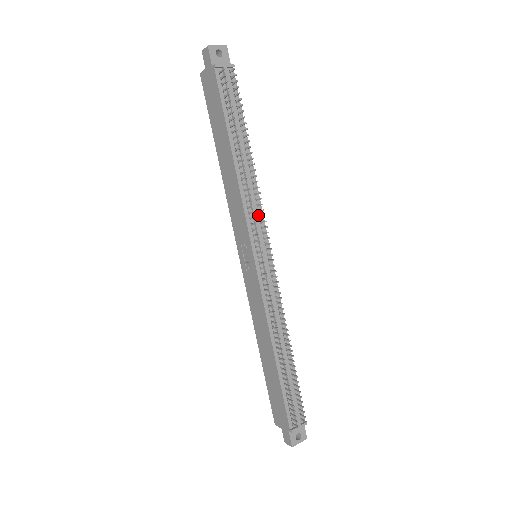
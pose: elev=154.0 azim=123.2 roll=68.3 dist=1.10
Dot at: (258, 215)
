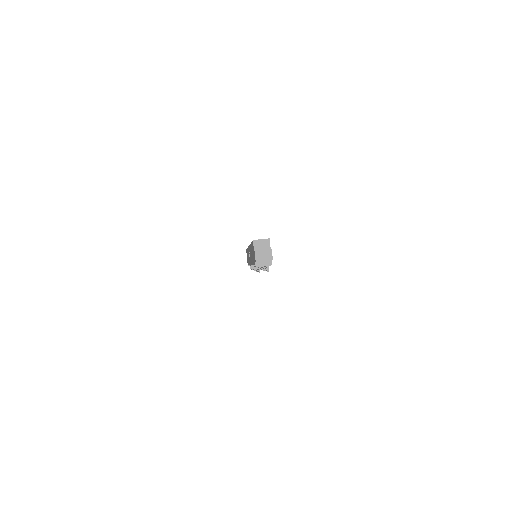
Dot at: occluded
